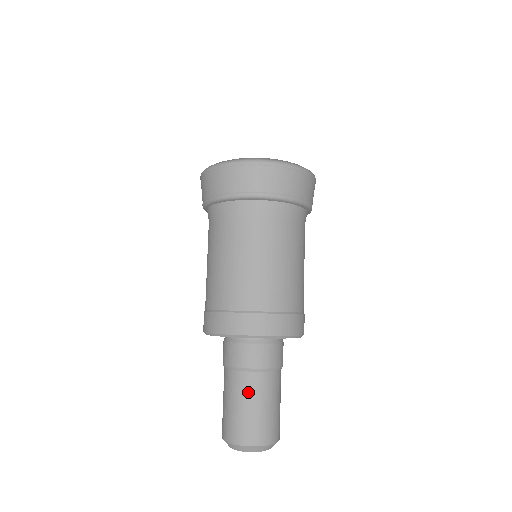
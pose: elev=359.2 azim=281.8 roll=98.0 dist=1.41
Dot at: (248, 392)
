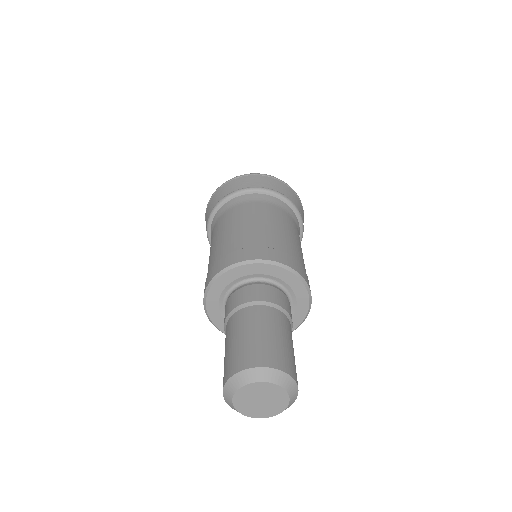
Dot at: (287, 330)
